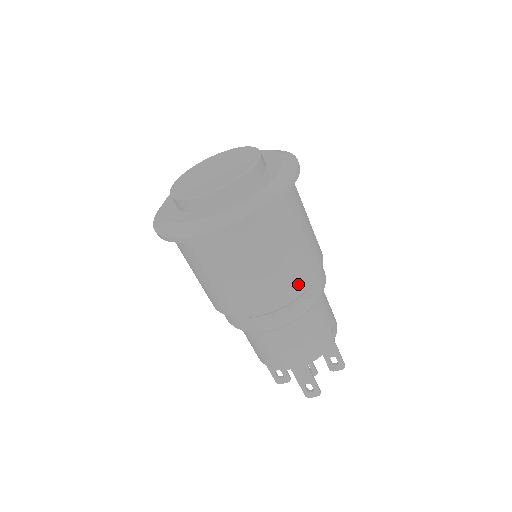
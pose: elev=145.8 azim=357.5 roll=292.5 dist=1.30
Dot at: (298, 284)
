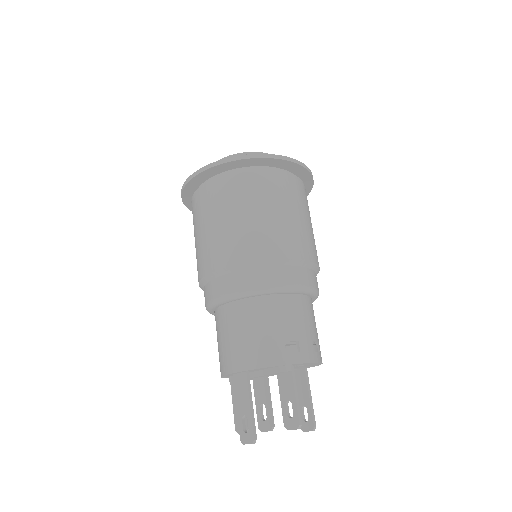
Dot at: (248, 249)
